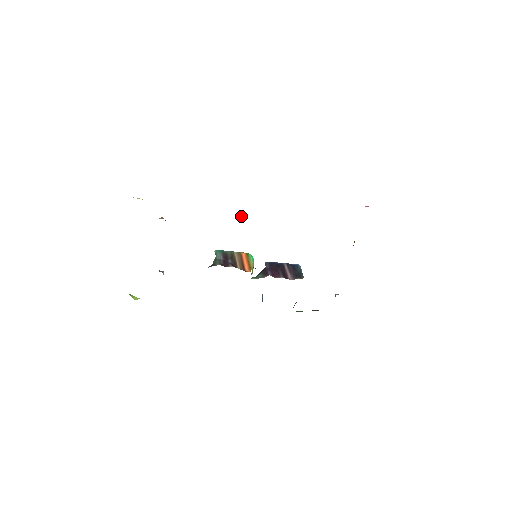
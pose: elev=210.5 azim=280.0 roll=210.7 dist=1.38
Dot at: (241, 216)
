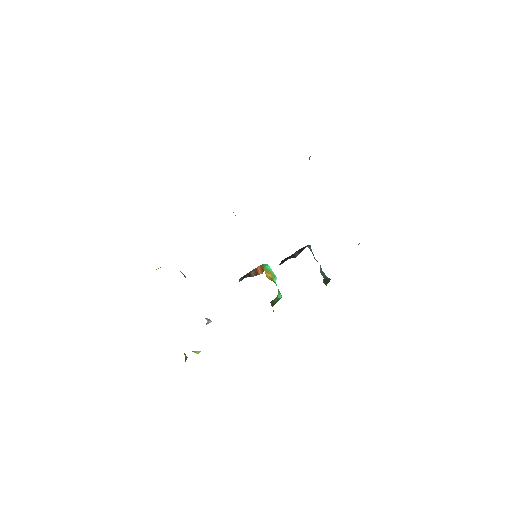
Dot at: occluded
